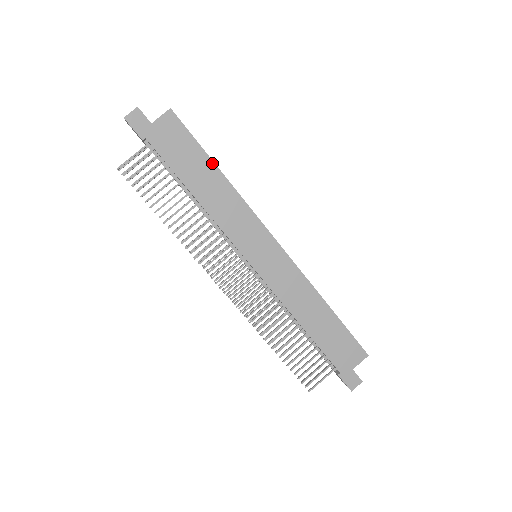
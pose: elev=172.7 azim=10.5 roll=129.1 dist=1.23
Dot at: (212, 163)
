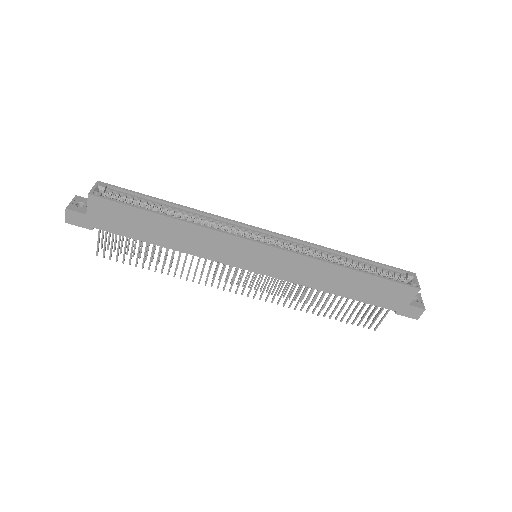
Dot at: (157, 215)
